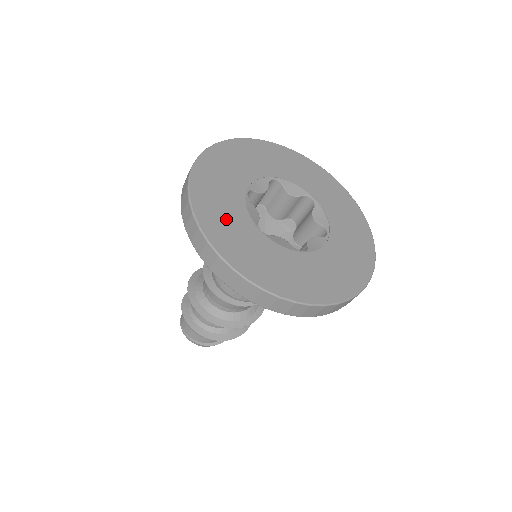
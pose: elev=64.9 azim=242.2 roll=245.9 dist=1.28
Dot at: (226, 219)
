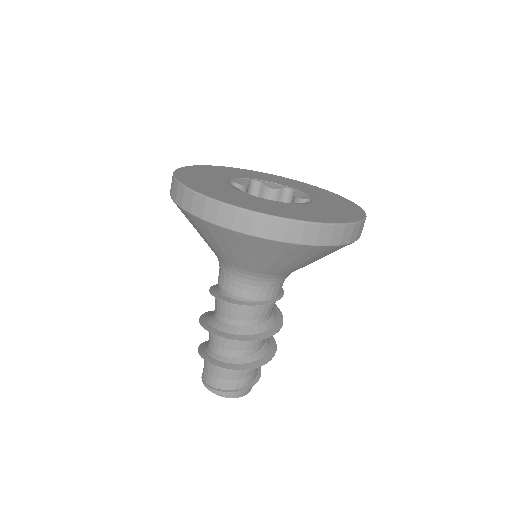
Dot at: (210, 186)
